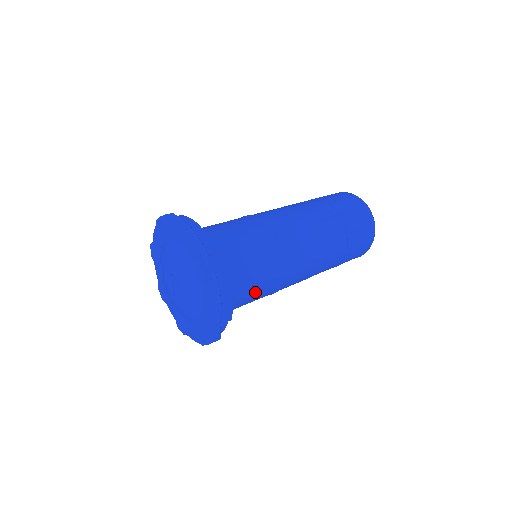
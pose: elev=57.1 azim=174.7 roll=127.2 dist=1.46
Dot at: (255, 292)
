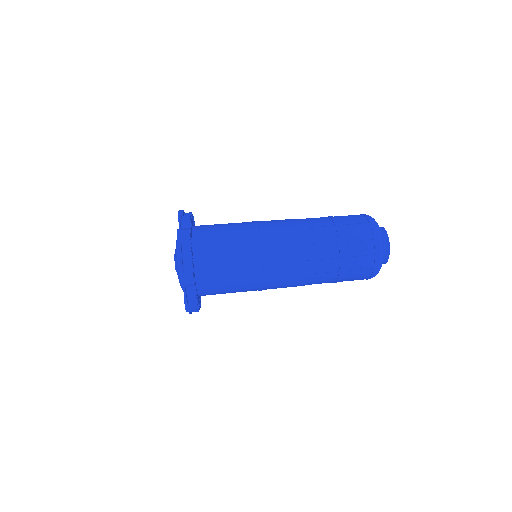
Dot at: (232, 275)
